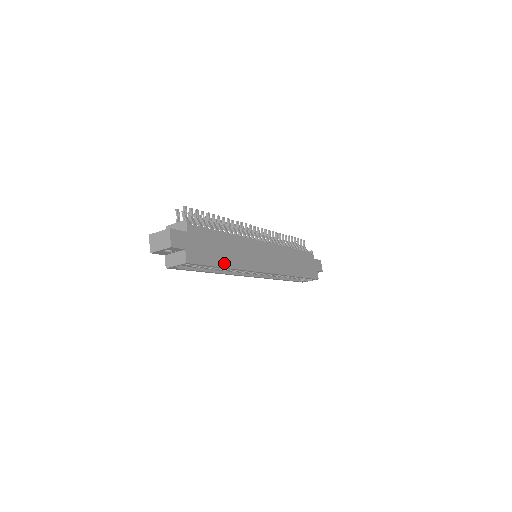
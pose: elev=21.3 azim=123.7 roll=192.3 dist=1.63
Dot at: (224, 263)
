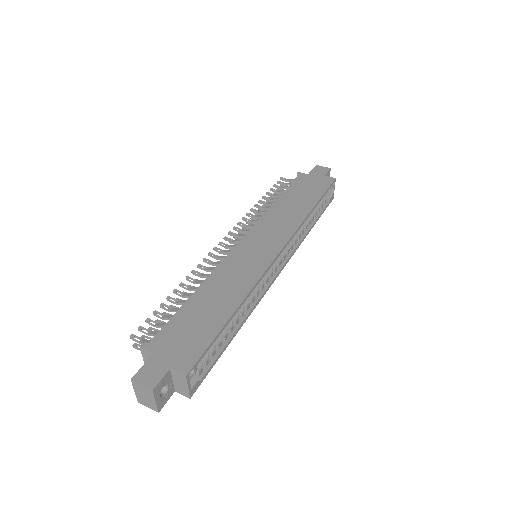
Dot at: (225, 315)
